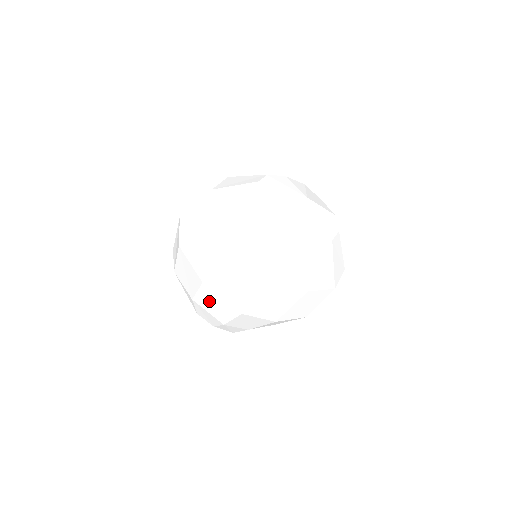
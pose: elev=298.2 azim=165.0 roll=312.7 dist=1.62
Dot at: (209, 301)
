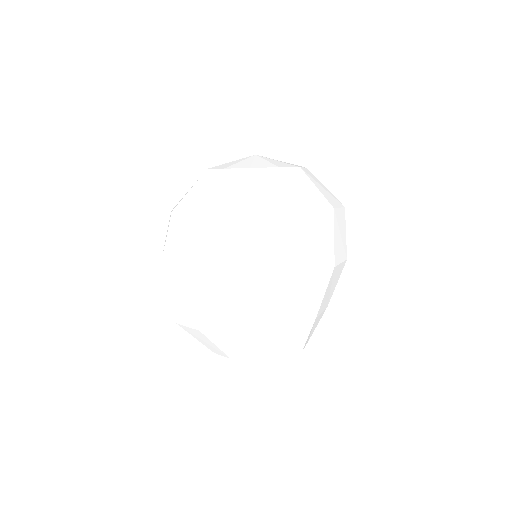
Dot at: (263, 305)
